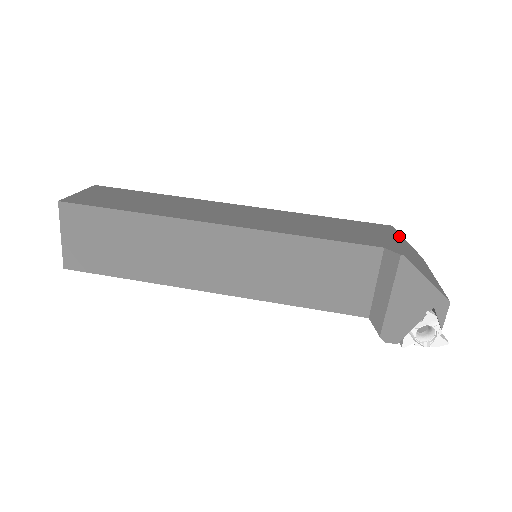
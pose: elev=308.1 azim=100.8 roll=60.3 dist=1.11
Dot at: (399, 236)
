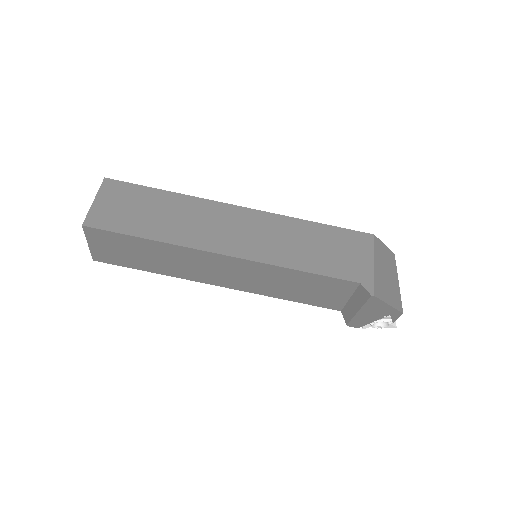
Dot at: (377, 250)
